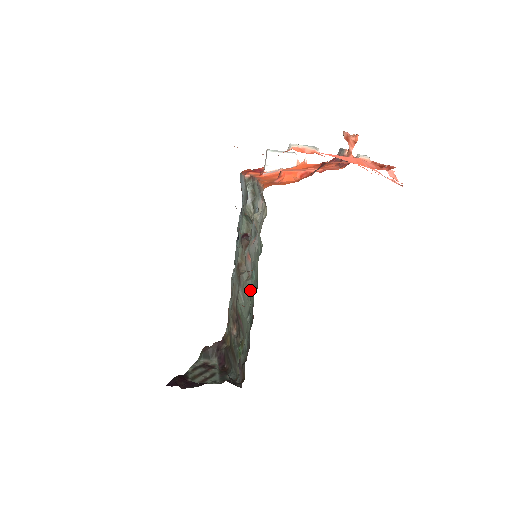
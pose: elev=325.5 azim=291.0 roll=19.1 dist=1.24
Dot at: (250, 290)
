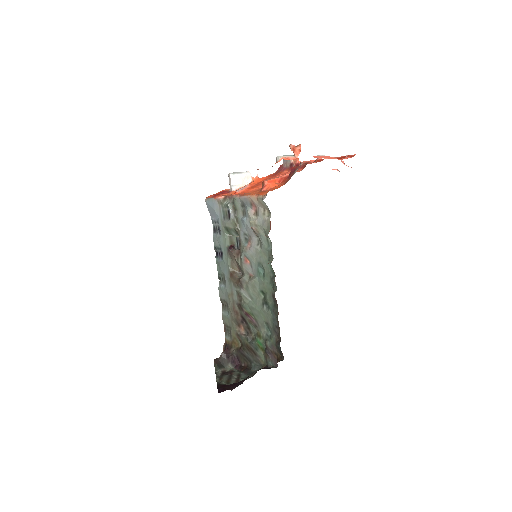
Dot at: (260, 285)
